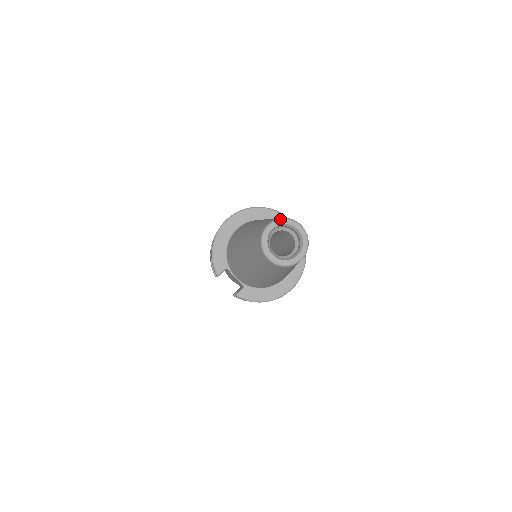
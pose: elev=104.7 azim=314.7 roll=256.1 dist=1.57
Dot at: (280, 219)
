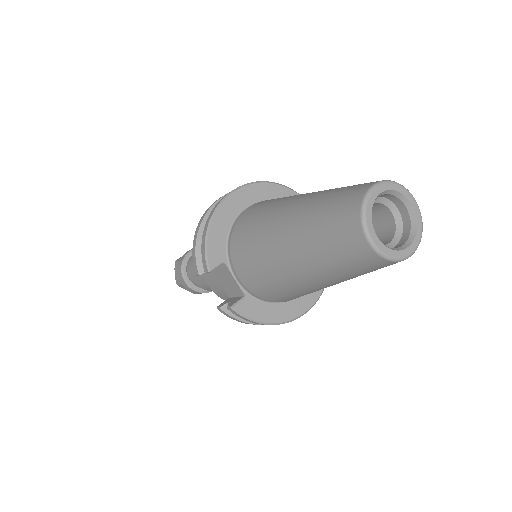
Dot at: (391, 181)
